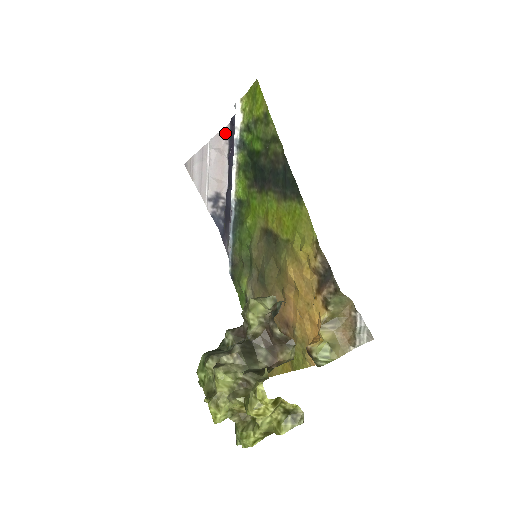
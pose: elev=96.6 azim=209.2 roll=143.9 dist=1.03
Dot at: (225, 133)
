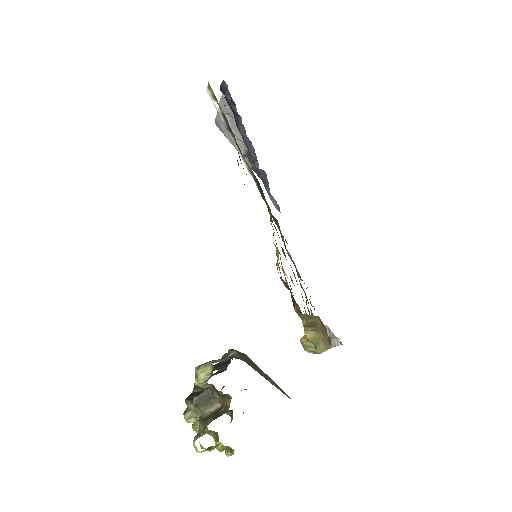
Dot at: (225, 99)
